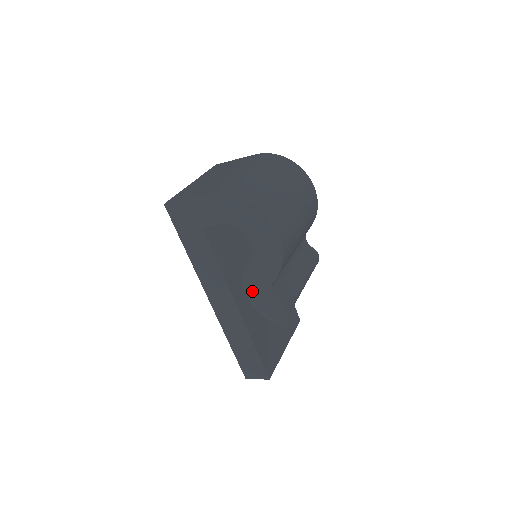
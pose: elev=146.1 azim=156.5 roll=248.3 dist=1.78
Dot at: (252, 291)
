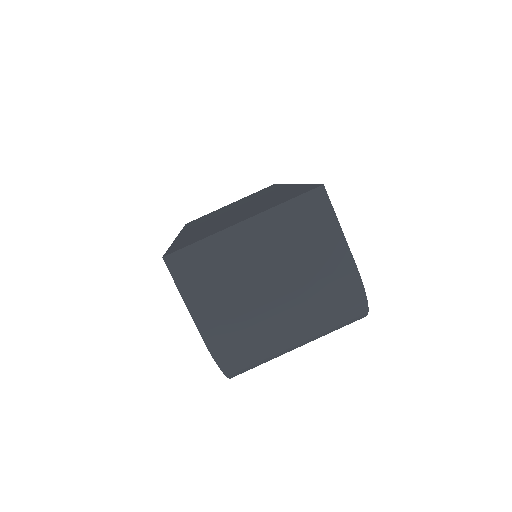
Dot at: occluded
